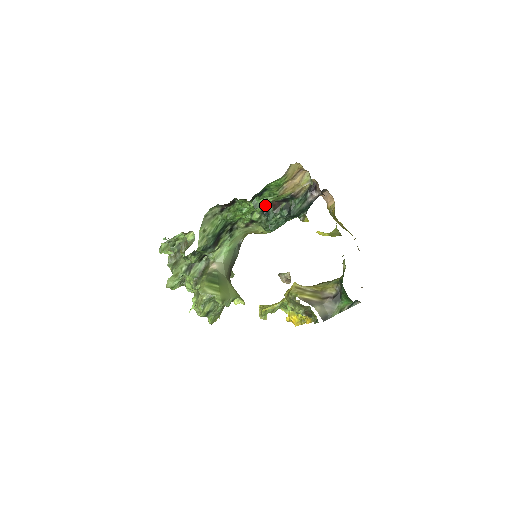
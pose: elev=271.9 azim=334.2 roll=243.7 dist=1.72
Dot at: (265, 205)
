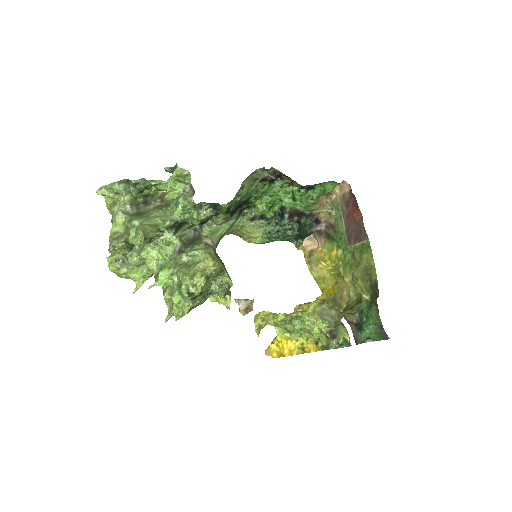
Dot at: (301, 203)
